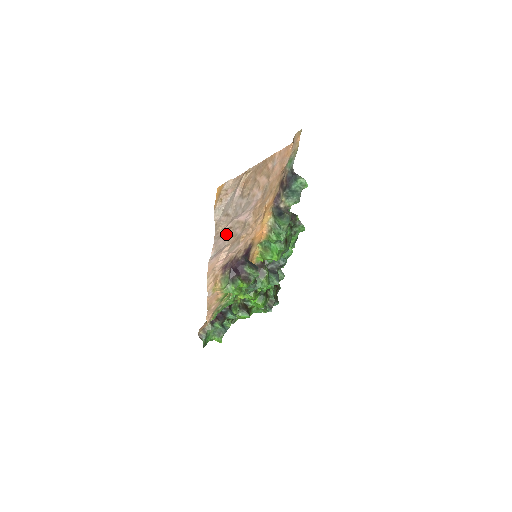
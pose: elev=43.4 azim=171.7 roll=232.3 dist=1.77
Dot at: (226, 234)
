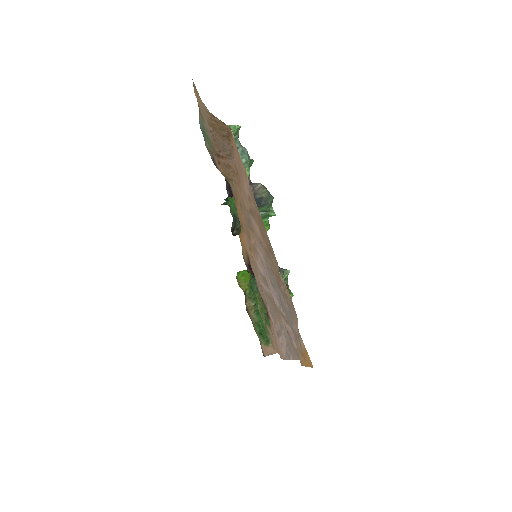
Dot at: (285, 328)
